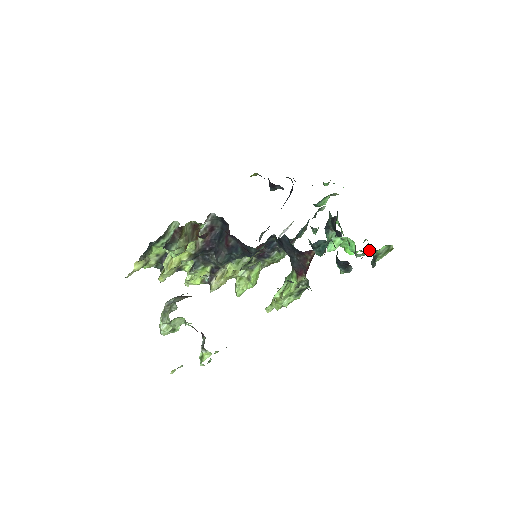
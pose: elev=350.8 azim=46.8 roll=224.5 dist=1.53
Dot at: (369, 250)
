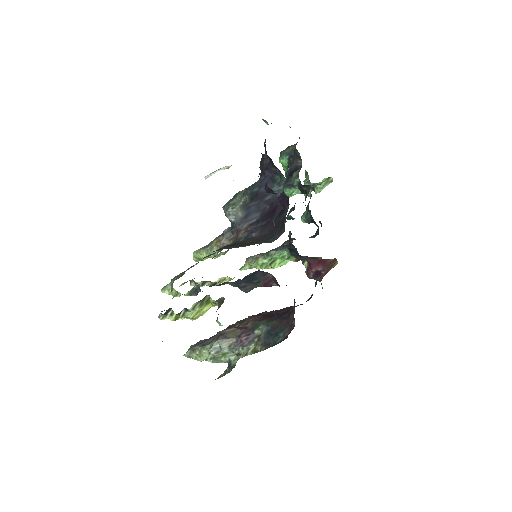
Dot at: occluded
